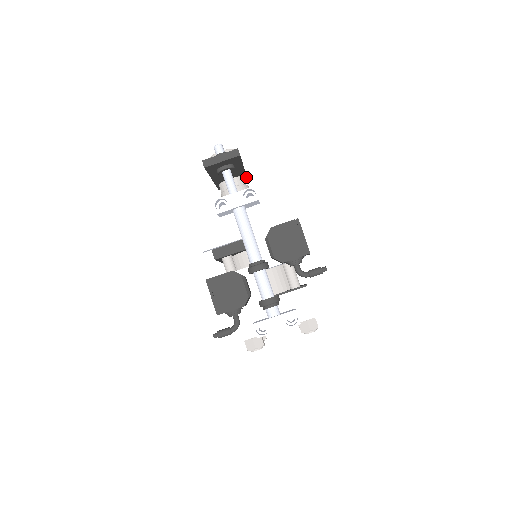
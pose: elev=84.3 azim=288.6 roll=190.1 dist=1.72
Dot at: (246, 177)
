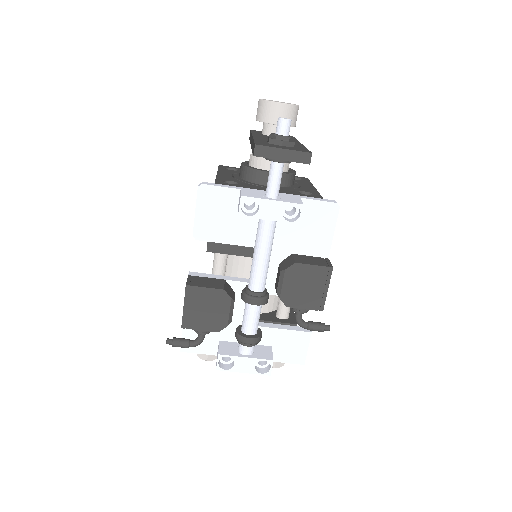
Dot at: occluded
